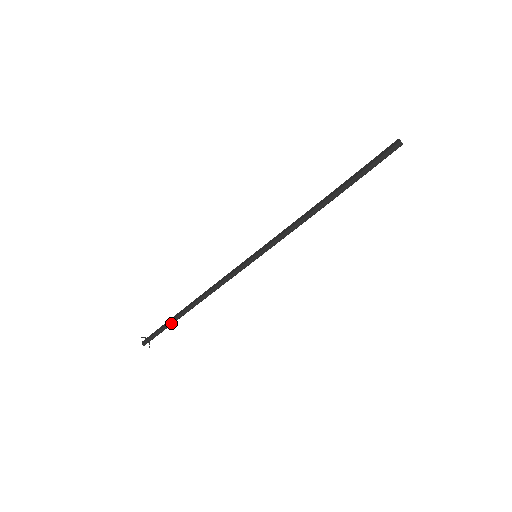
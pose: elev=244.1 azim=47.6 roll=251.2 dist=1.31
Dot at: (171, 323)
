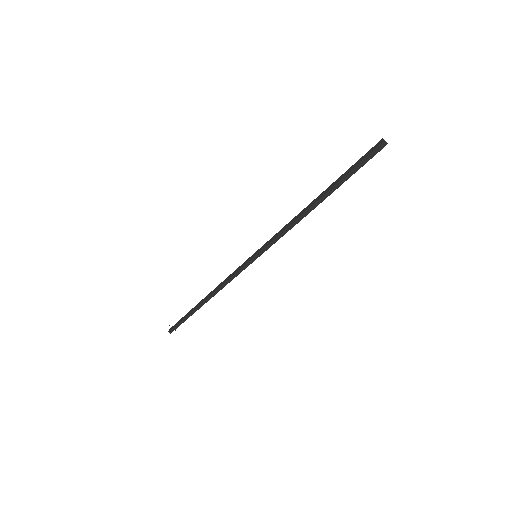
Dot at: (189, 313)
